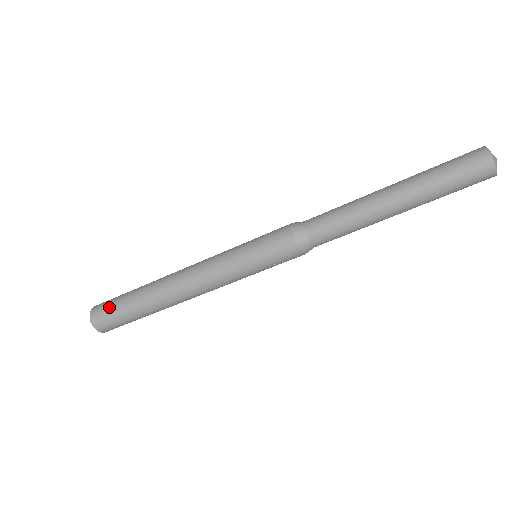
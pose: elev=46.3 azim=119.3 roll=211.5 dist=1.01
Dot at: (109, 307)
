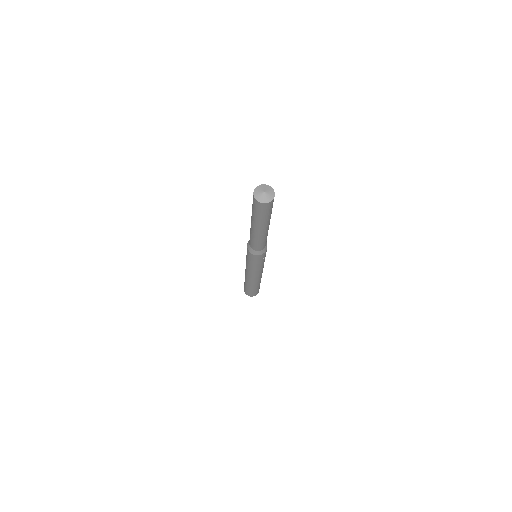
Dot at: (245, 290)
